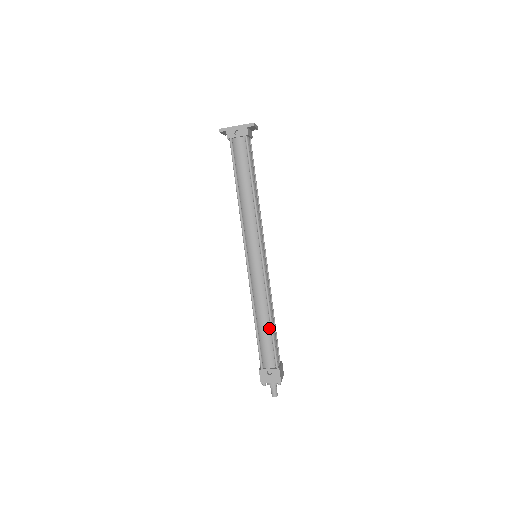
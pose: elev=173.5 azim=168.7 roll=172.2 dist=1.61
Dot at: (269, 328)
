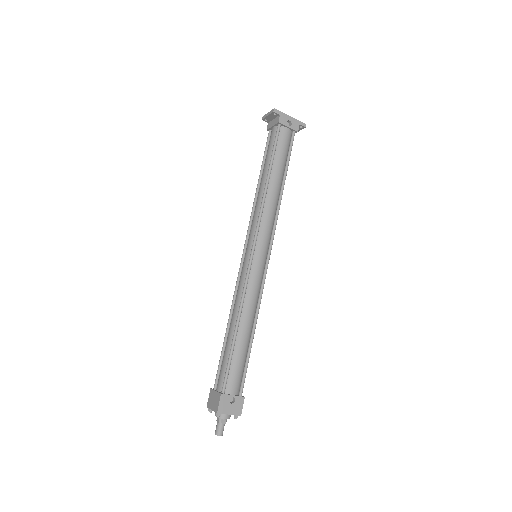
Dot at: (248, 343)
